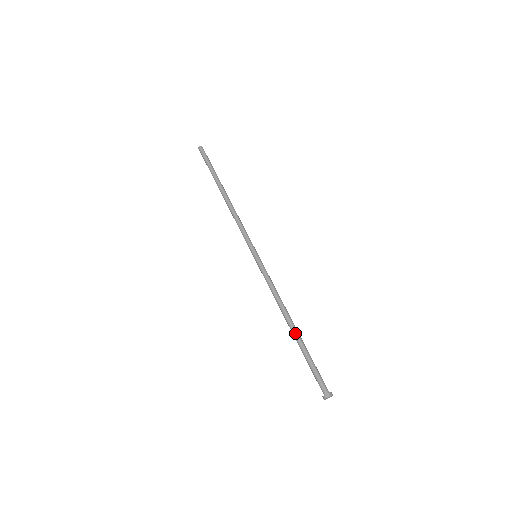
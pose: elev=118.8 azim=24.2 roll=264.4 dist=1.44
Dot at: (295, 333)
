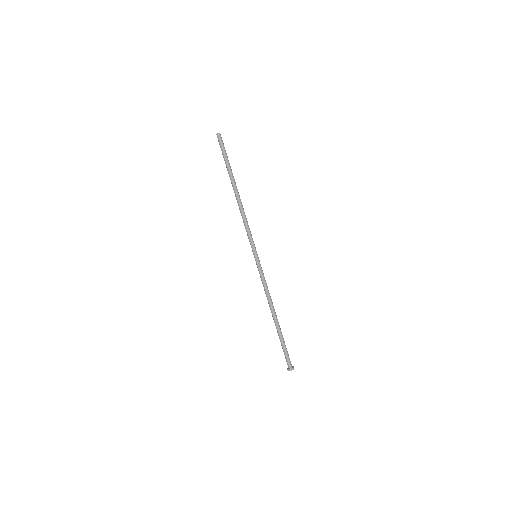
Dot at: (277, 323)
